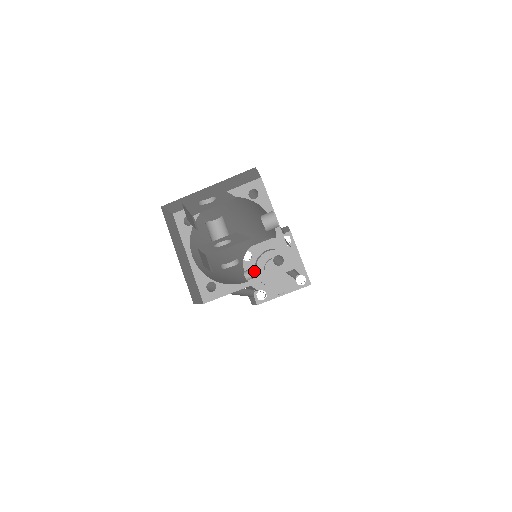
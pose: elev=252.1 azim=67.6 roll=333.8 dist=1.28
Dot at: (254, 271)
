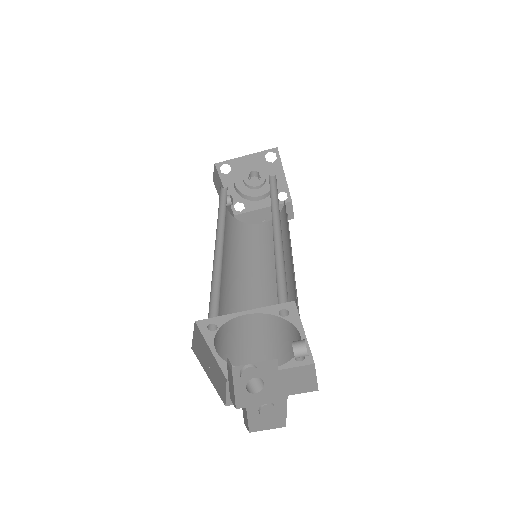
Dot at: (233, 184)
